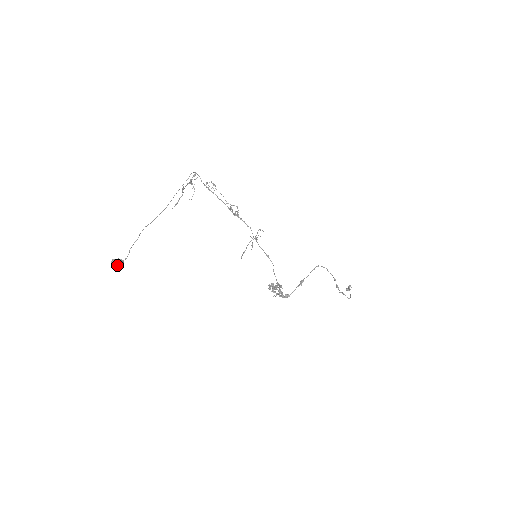
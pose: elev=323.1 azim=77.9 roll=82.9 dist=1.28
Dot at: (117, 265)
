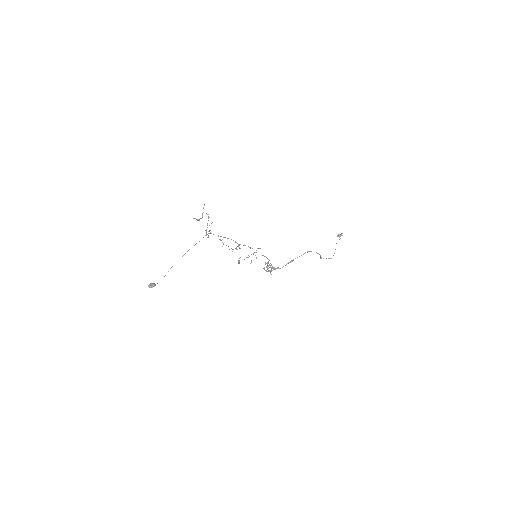
Dot at: (152, 286)
